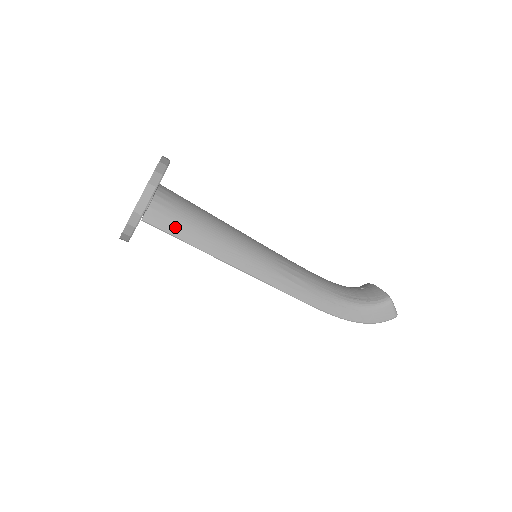
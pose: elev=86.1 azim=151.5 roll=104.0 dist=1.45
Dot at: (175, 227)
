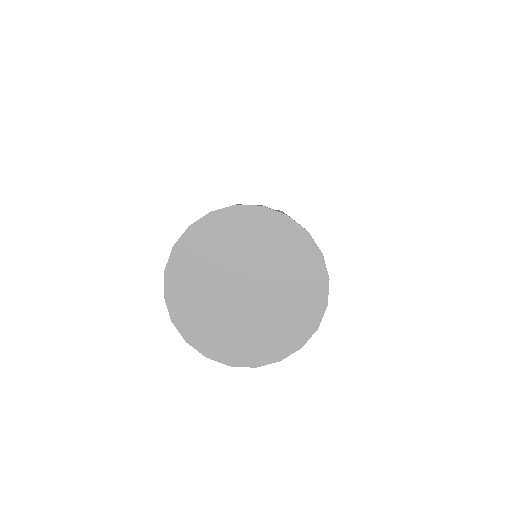
Dot at: occluded
